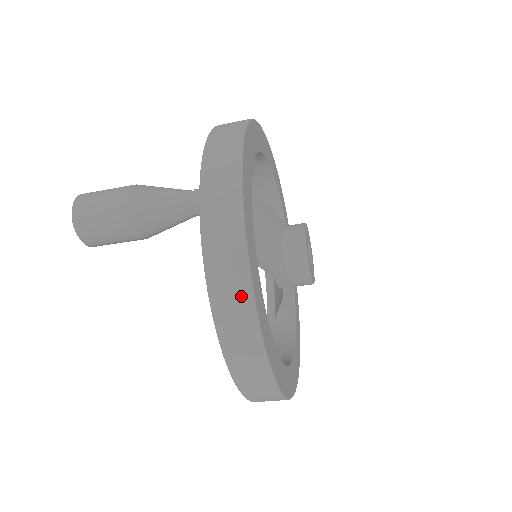
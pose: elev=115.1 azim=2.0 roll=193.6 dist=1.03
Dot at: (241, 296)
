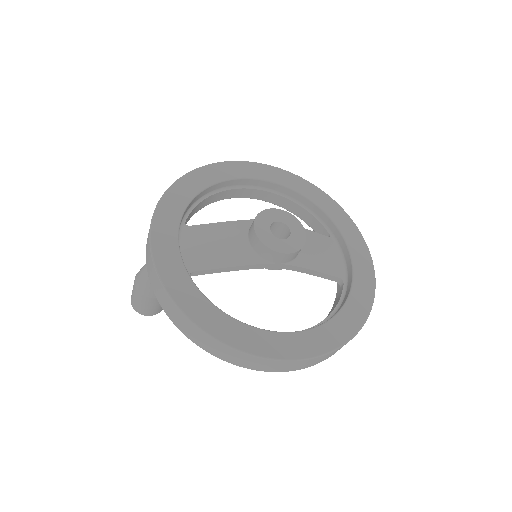
Dot at: (175, 311)
